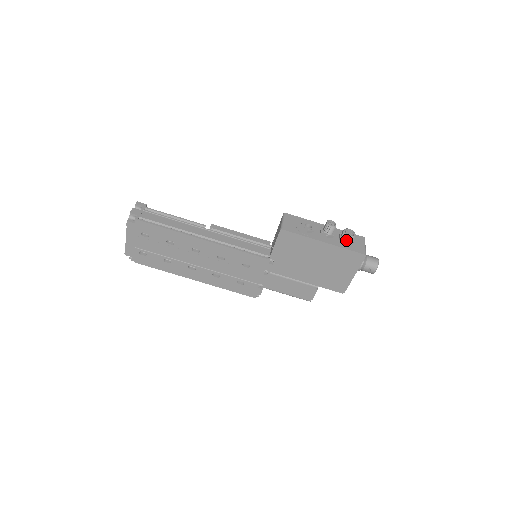
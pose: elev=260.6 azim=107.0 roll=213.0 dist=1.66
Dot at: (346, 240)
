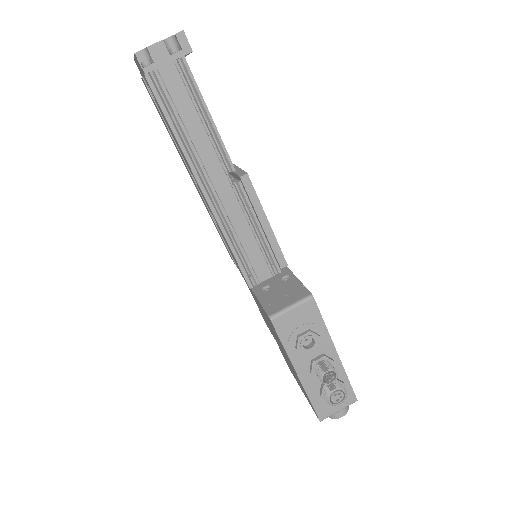
Dot at: (324, 395)
